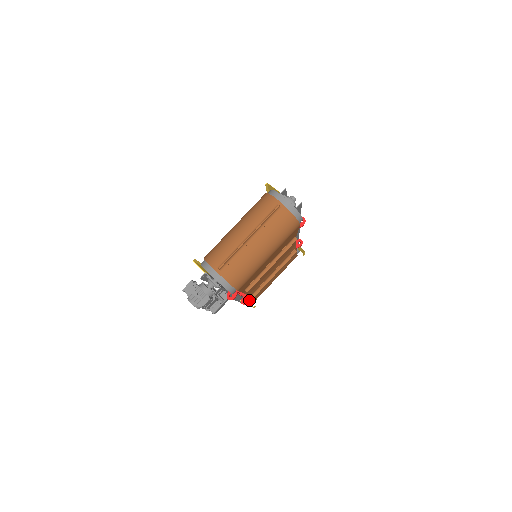
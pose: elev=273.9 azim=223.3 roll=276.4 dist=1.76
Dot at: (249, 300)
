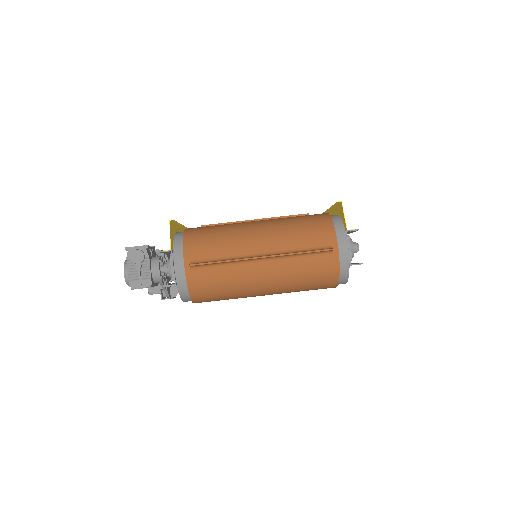
Dot at: occluded
